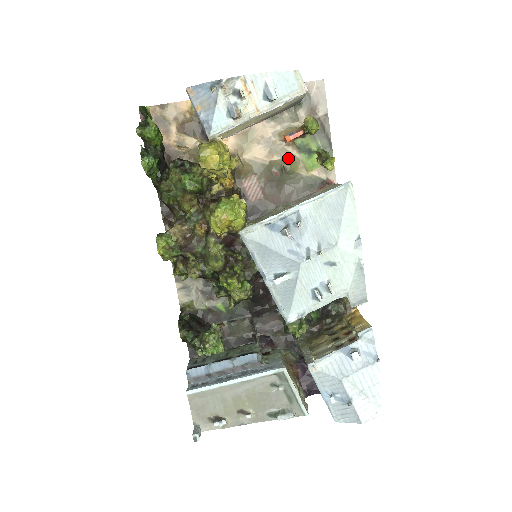
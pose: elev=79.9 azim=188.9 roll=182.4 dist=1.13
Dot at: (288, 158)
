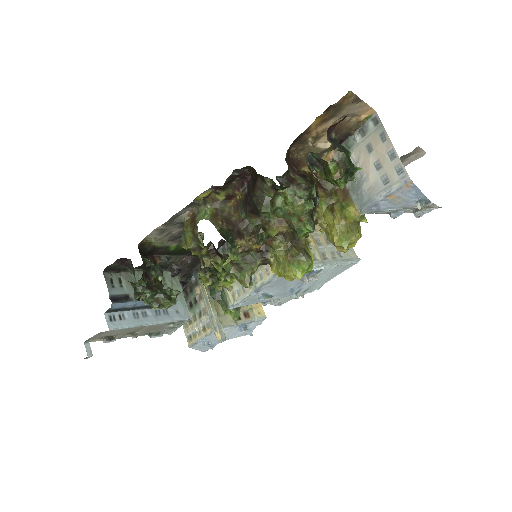
Dot at: occluded
